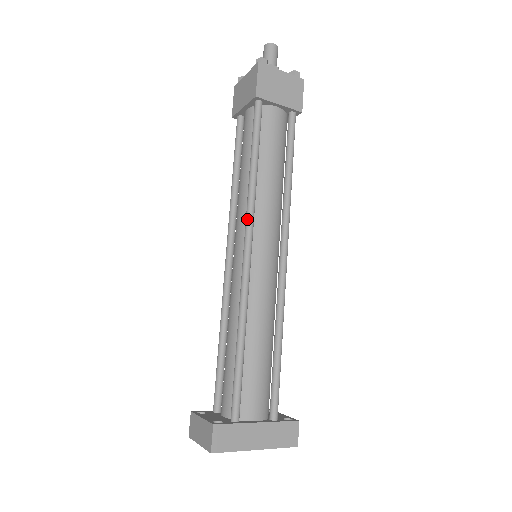
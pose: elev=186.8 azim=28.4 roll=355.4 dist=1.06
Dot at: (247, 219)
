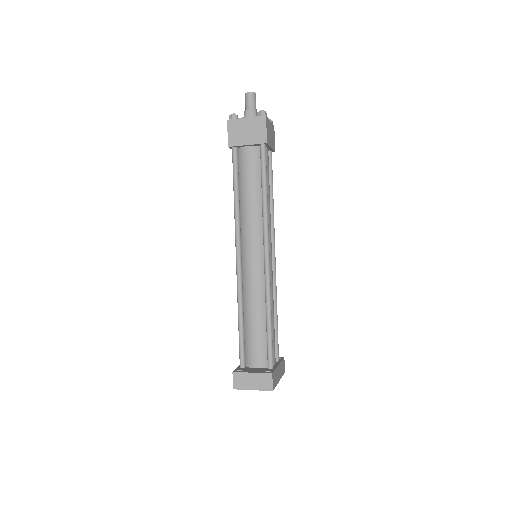
Dot at: (266, 234)
